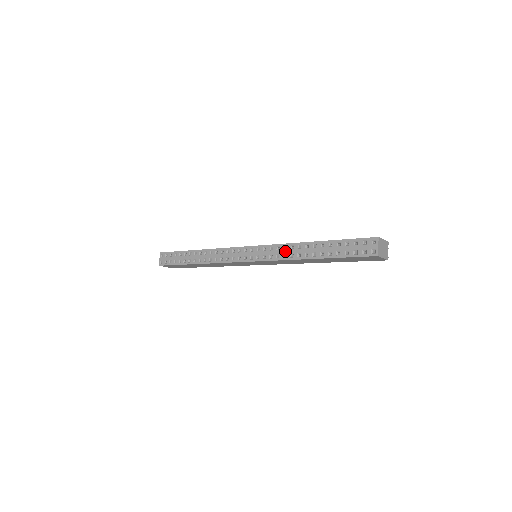
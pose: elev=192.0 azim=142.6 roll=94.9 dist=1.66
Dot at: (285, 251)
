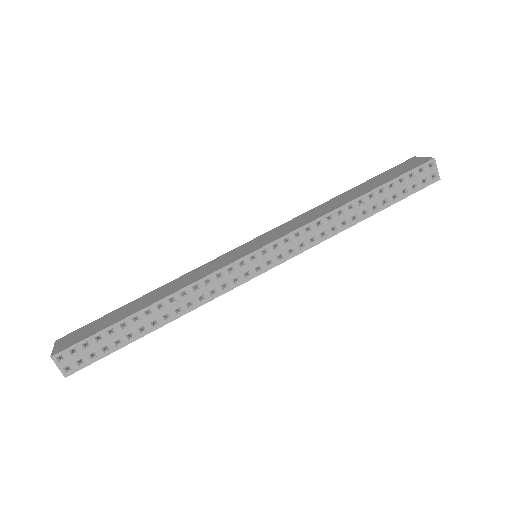
Dot at: (322, 228)
